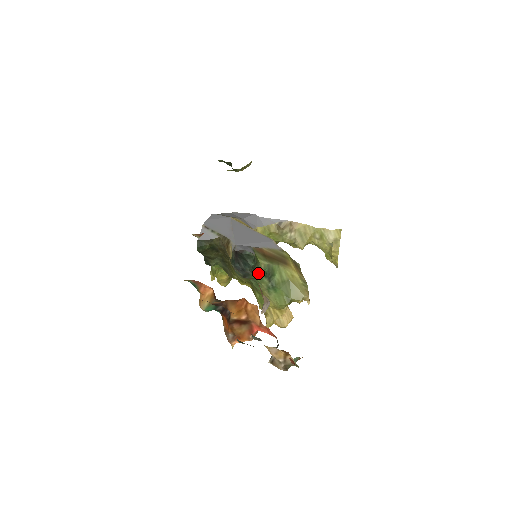
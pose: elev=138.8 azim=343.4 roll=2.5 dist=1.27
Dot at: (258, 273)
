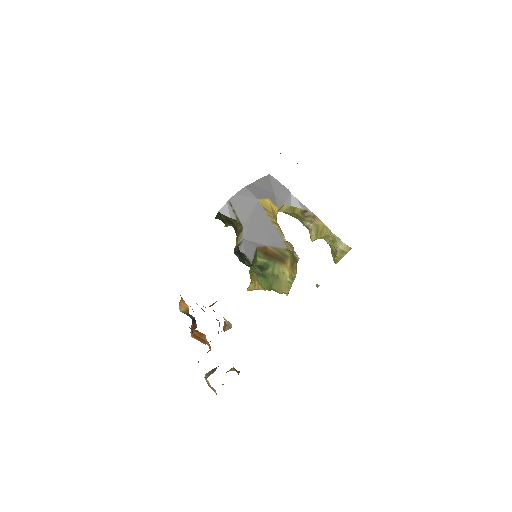
Dot at: (253, 265)
